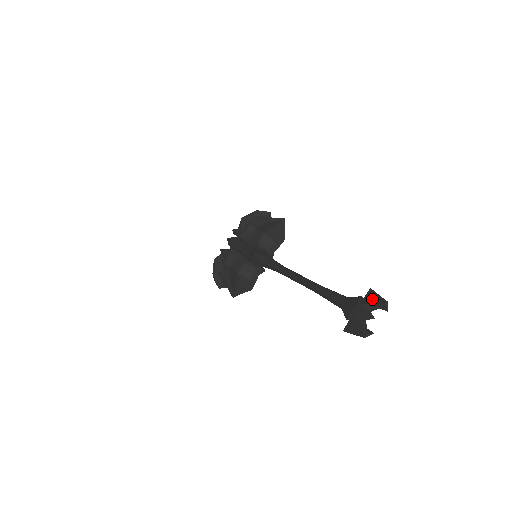
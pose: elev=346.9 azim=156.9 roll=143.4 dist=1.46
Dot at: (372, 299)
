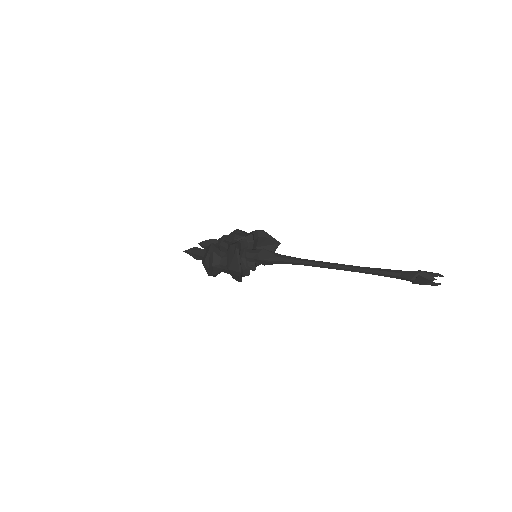
Dot at: (428, 272)
